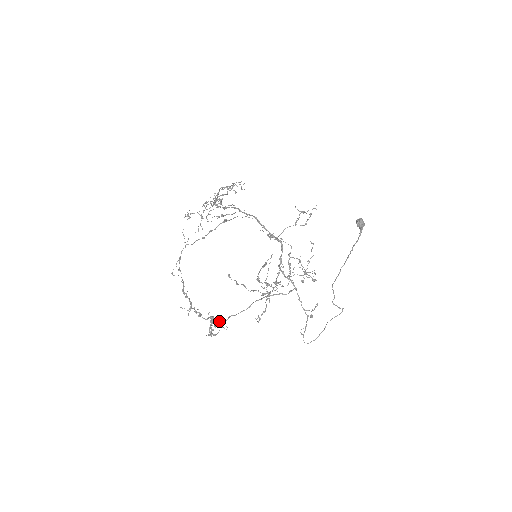
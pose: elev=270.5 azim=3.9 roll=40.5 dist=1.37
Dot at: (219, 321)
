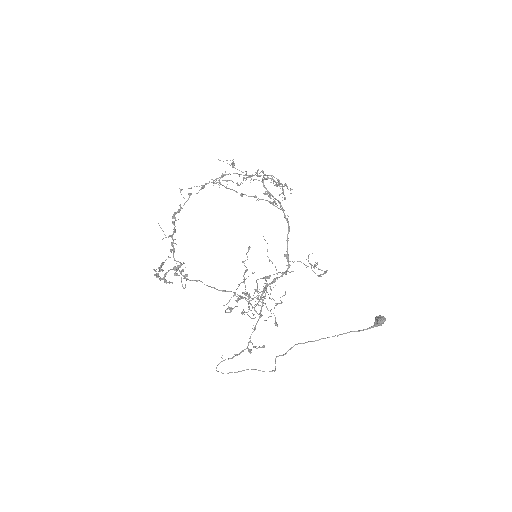
Dot at: occluded
